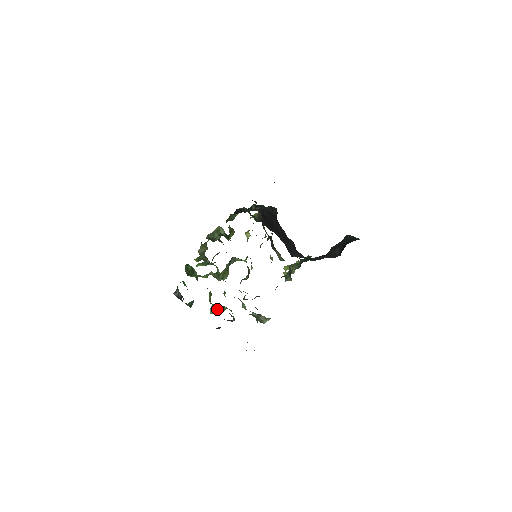
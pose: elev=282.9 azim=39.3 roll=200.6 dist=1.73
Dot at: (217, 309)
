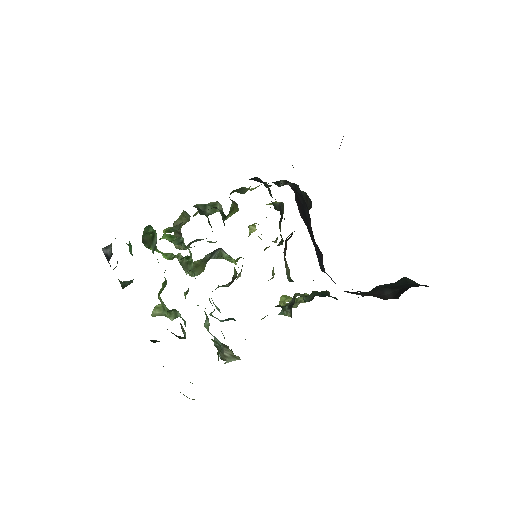
Dot at: (165, 312)
